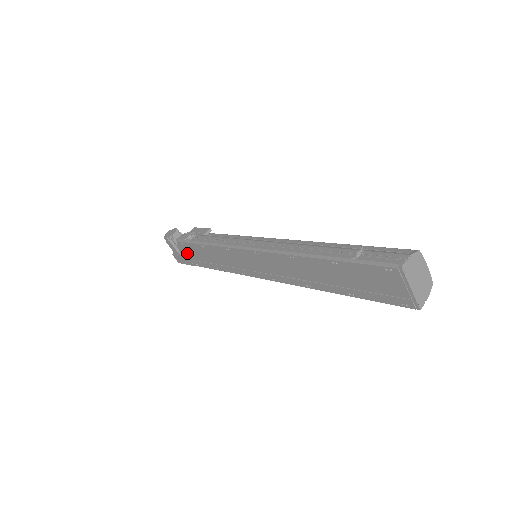
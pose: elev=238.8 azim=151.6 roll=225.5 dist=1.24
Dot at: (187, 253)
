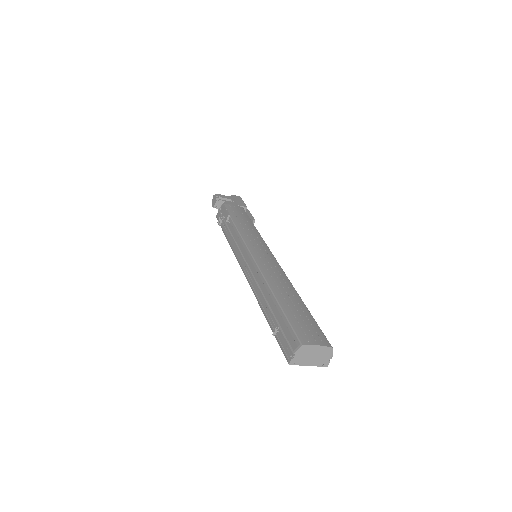
Dot at: occluded
